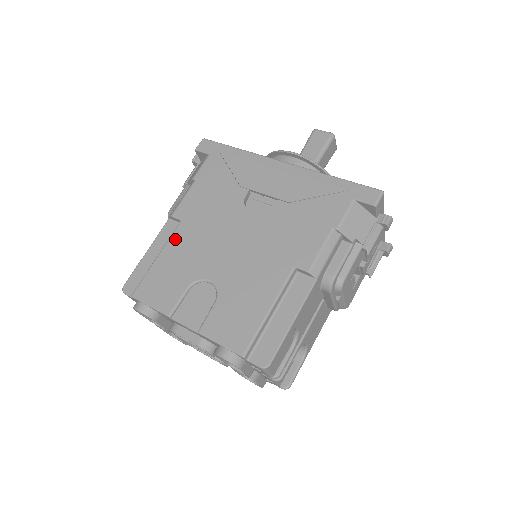
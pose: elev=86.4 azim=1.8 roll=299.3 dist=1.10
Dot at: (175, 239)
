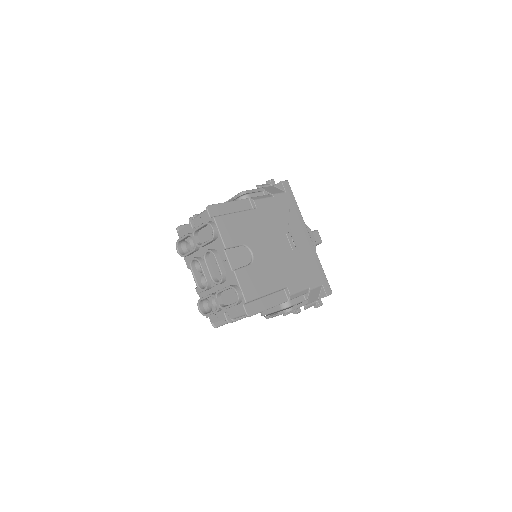
Dot at: (249, 214)
